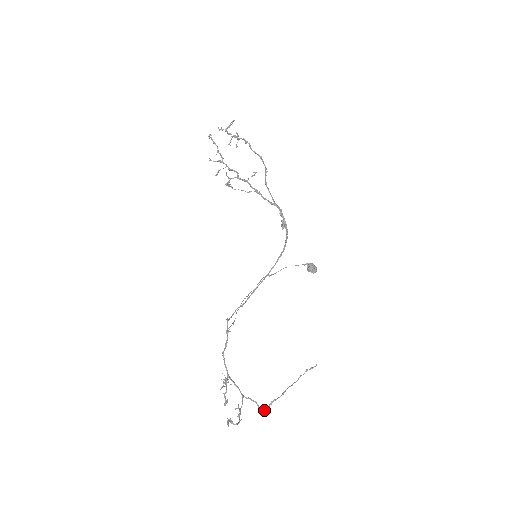
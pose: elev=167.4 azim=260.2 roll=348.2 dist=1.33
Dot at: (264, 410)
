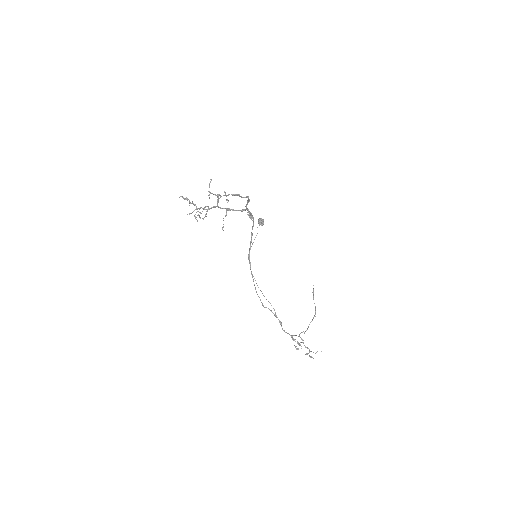
Dot at: occluded
